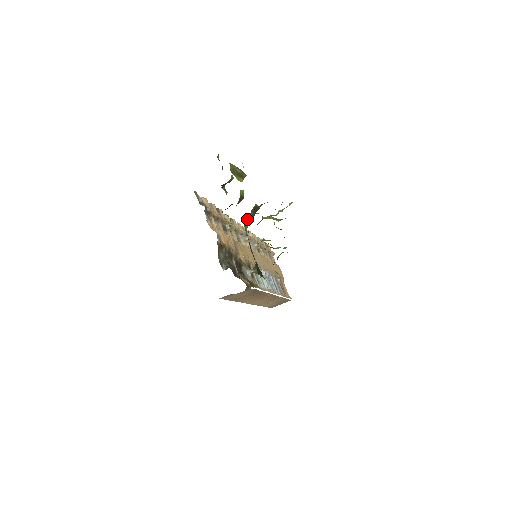
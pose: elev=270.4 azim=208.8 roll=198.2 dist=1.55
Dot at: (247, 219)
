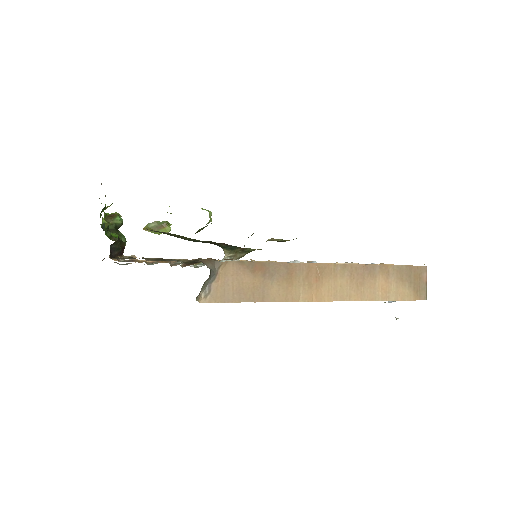
Dot at: occluded
